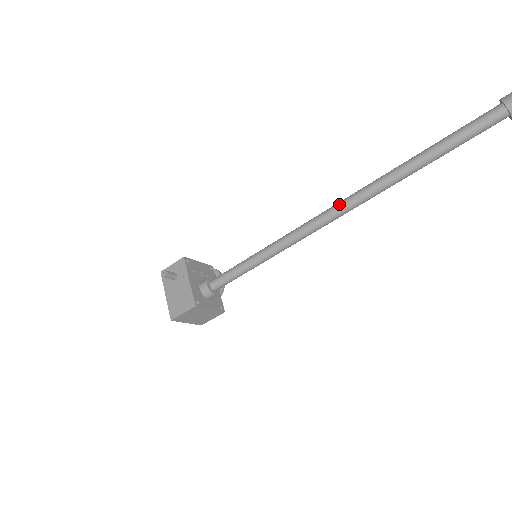
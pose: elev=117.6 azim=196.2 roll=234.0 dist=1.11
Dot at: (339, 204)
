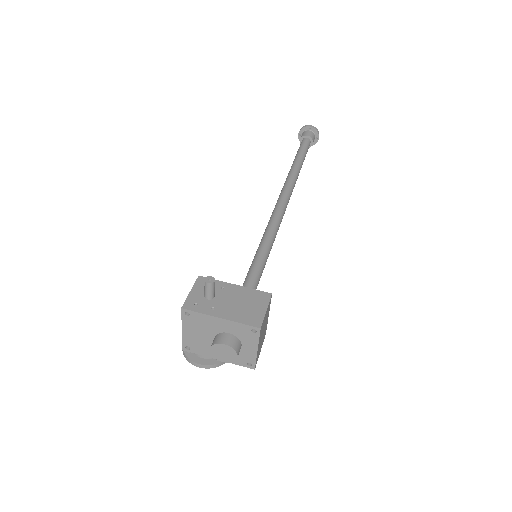
Dot at: (283, 193)
